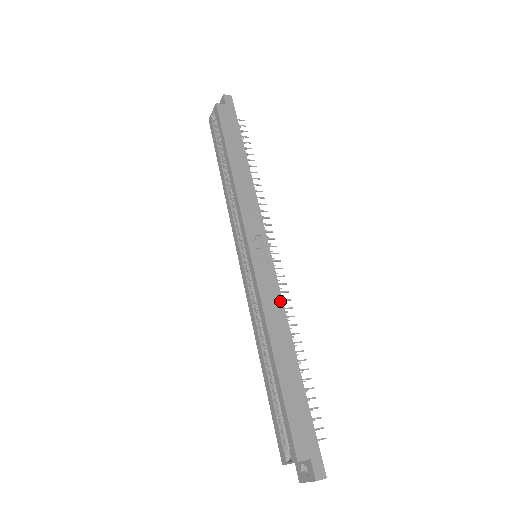
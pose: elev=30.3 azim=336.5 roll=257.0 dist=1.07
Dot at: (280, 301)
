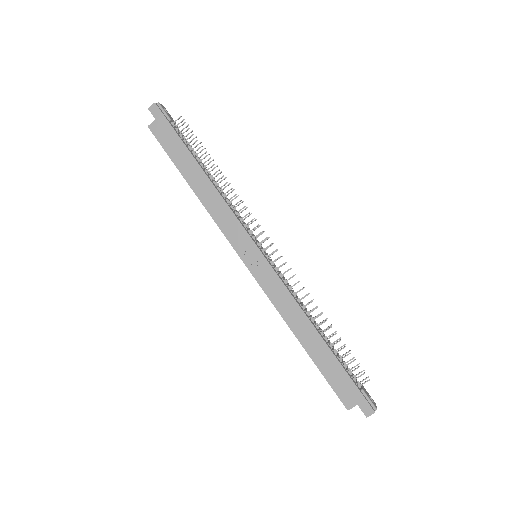
Dot at: (288, 294)
